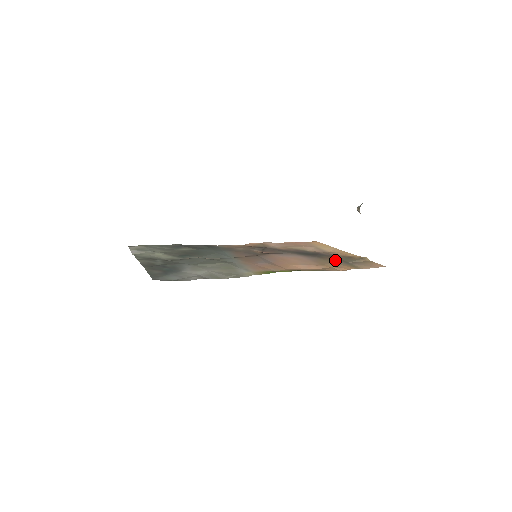
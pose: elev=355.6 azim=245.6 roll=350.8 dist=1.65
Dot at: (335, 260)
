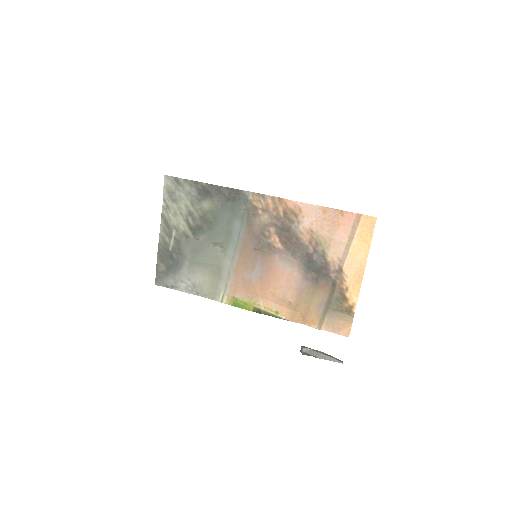
Dot at: (320, 299)
